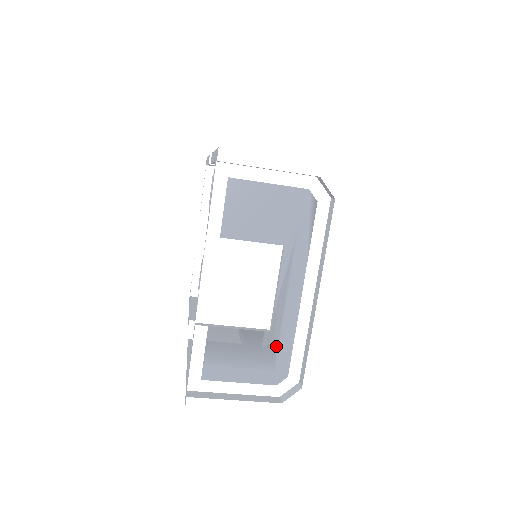
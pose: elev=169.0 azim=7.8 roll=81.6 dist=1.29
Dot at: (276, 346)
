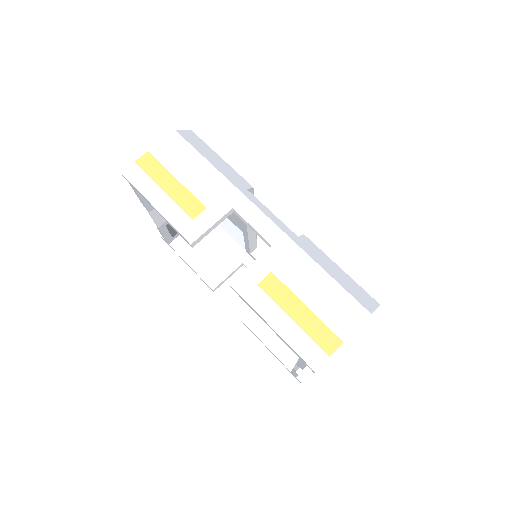
Dot at: occluded
